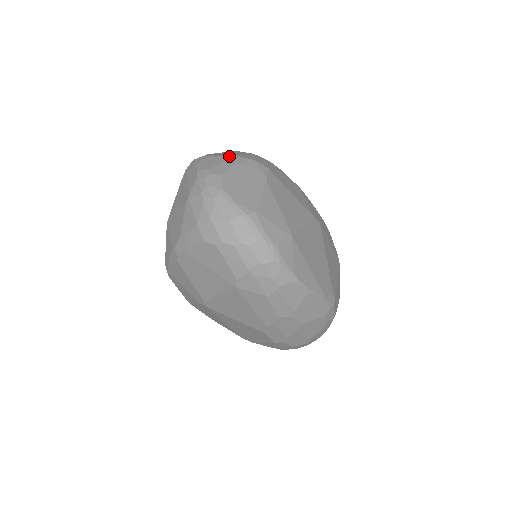
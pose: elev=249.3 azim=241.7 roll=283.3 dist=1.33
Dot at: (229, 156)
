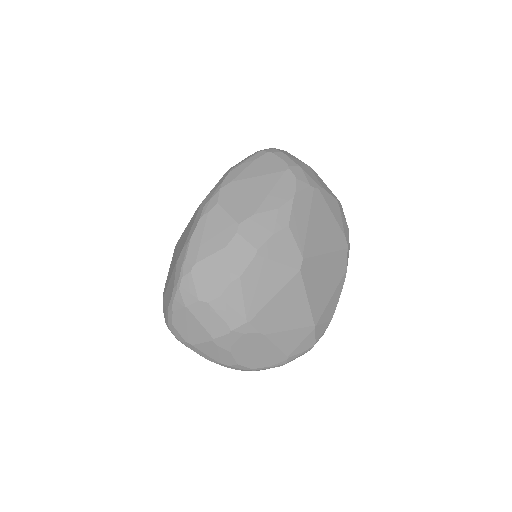
Dot at: (212, 343)
